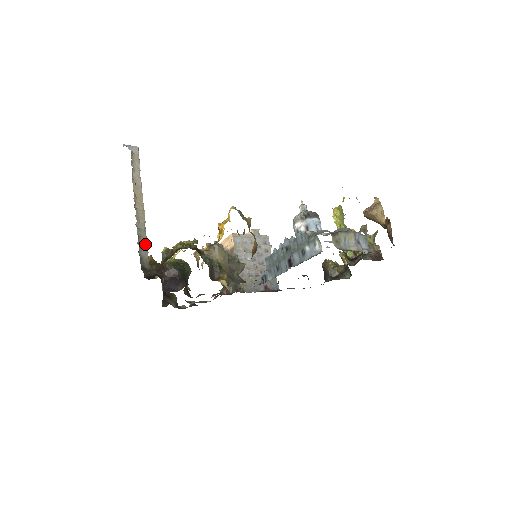
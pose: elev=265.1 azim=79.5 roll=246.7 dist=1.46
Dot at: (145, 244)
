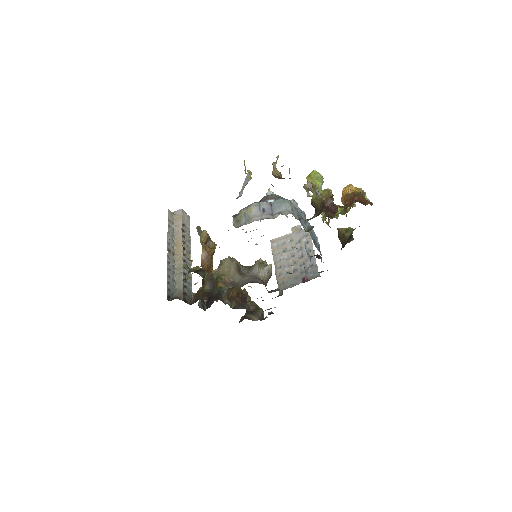
Dot at: (181, 279)
